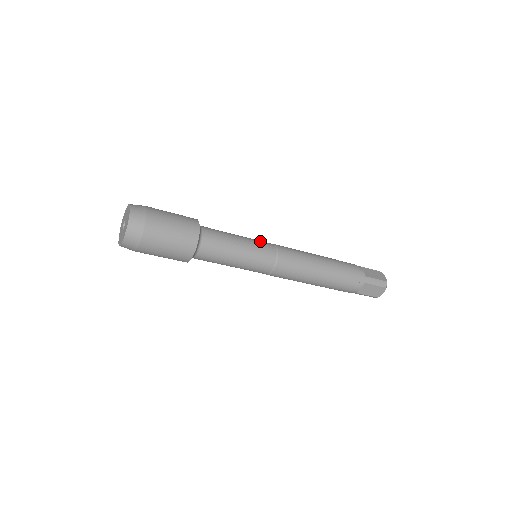
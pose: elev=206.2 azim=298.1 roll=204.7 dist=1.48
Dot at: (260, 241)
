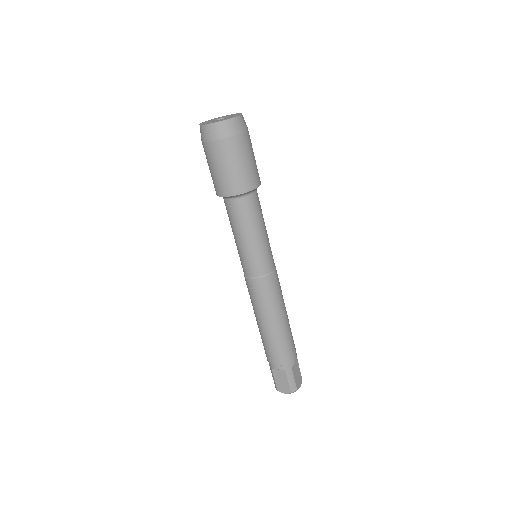
Dot at: occluded
